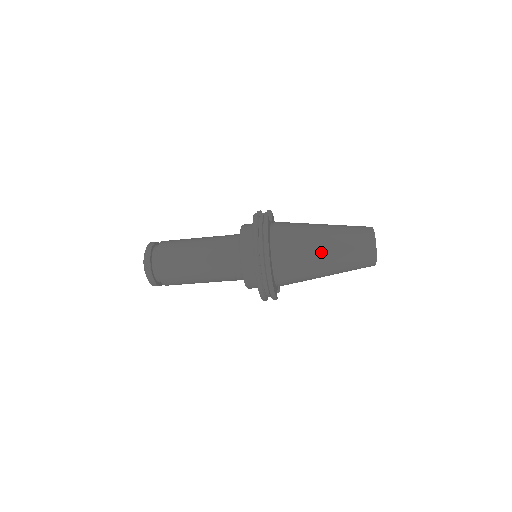
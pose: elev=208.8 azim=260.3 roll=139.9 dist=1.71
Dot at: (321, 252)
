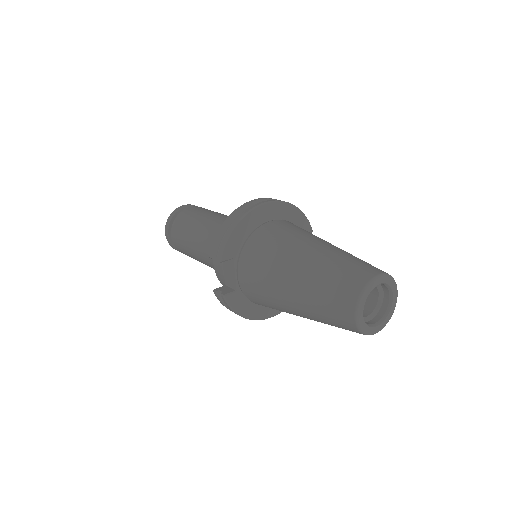
Dot at: occluded
